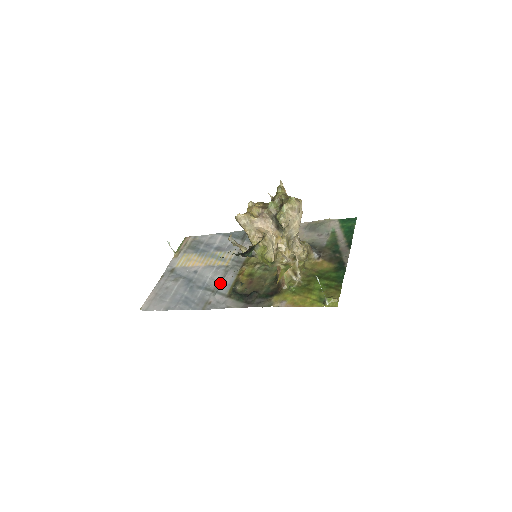
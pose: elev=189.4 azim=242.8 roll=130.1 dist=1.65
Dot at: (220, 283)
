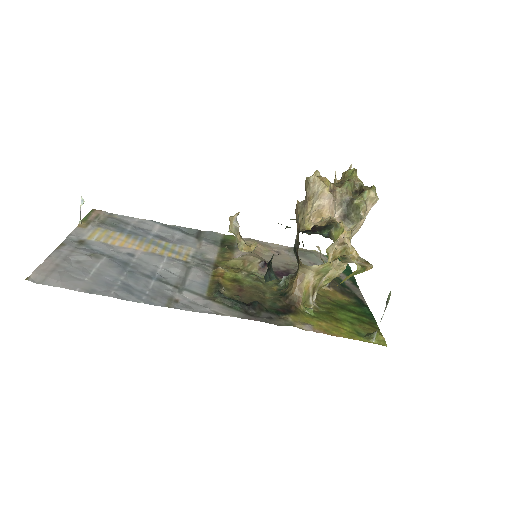
Dot at: (185, 279)
